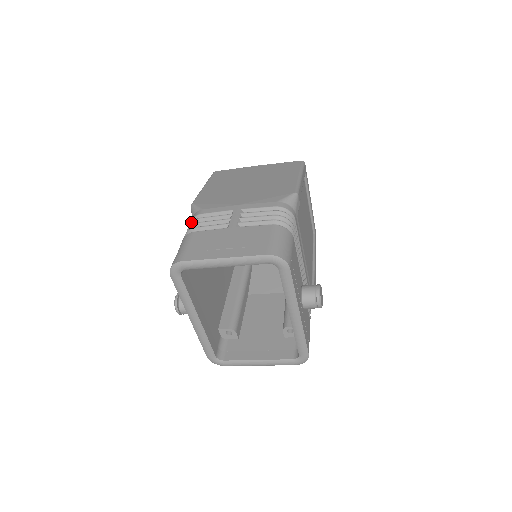
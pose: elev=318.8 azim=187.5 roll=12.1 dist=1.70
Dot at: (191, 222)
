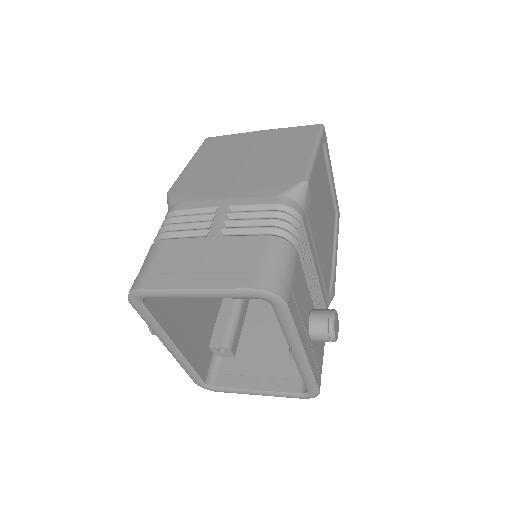
Dot at: (163, 221)
